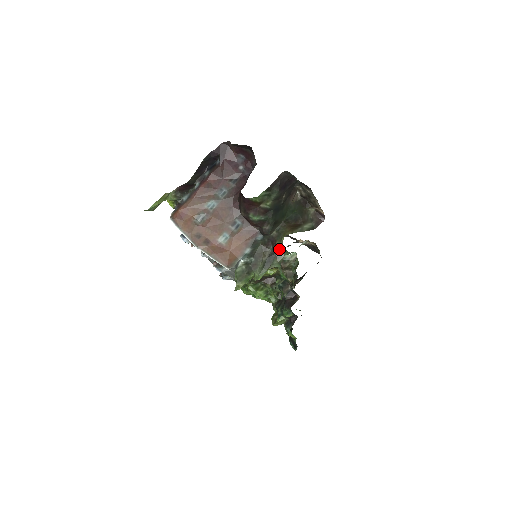
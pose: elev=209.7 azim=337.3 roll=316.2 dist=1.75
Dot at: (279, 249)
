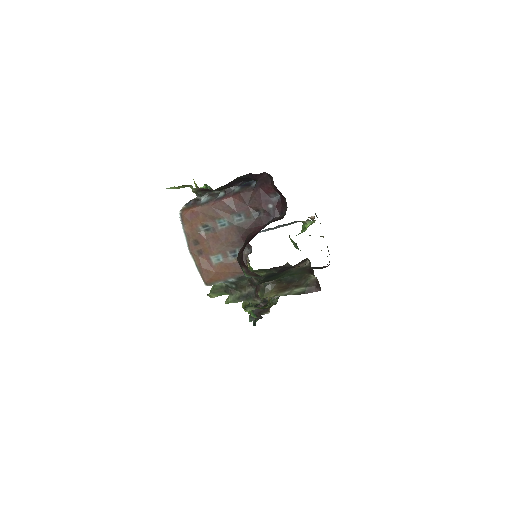
Dot at: occluded
